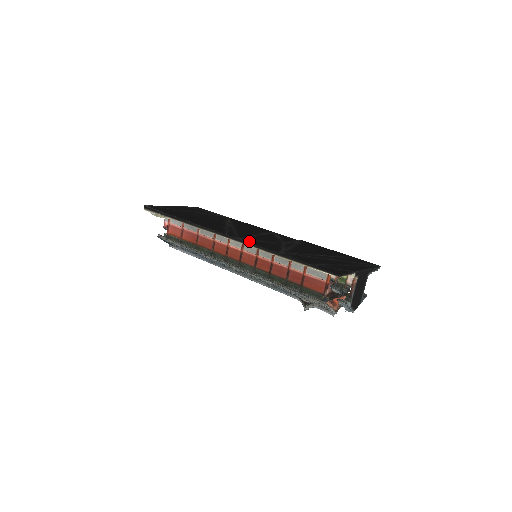
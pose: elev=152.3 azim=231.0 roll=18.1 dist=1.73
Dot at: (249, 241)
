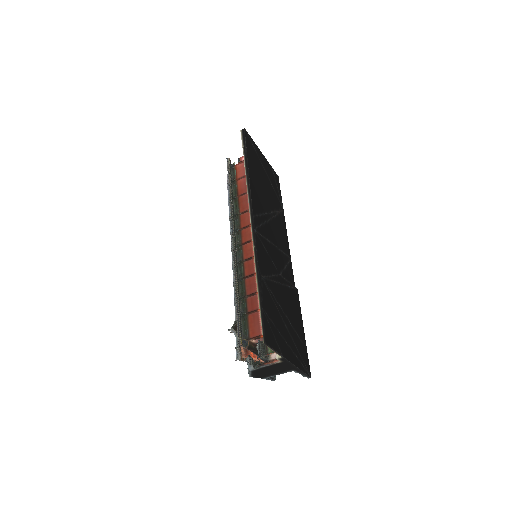
Dot at: (258, 240)
